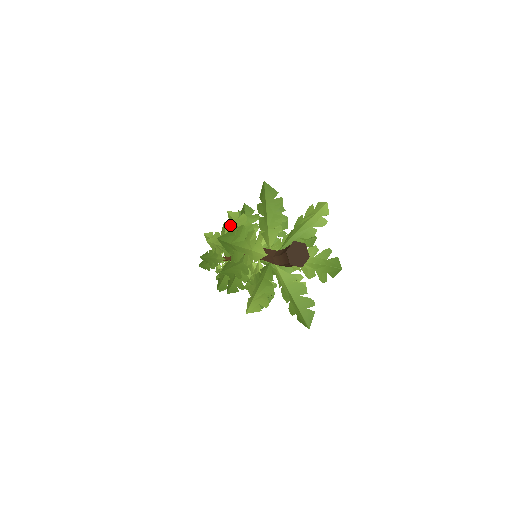
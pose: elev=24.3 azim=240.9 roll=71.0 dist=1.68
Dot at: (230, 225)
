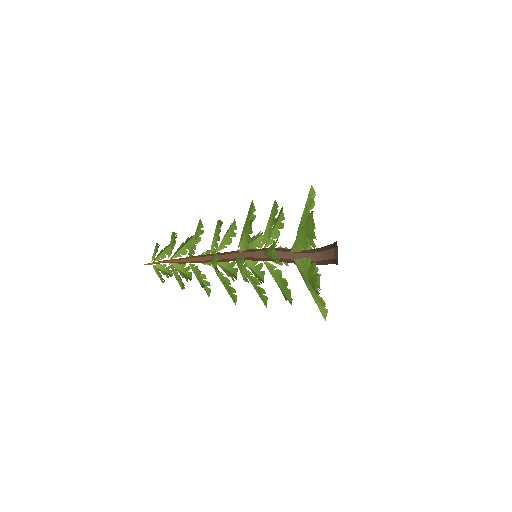
Dot at: (219, 240)
